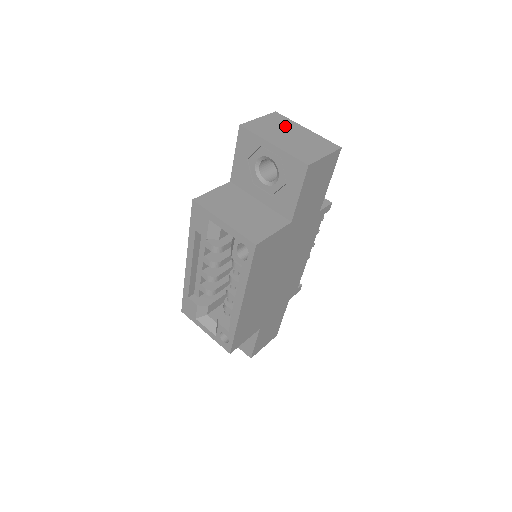
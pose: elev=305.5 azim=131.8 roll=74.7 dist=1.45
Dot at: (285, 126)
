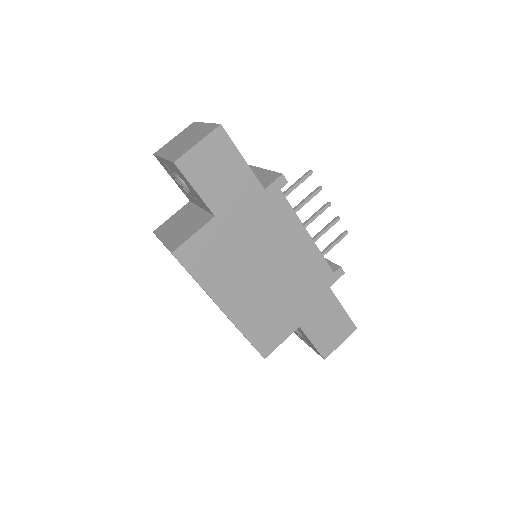
Dot at: (188, 132)
